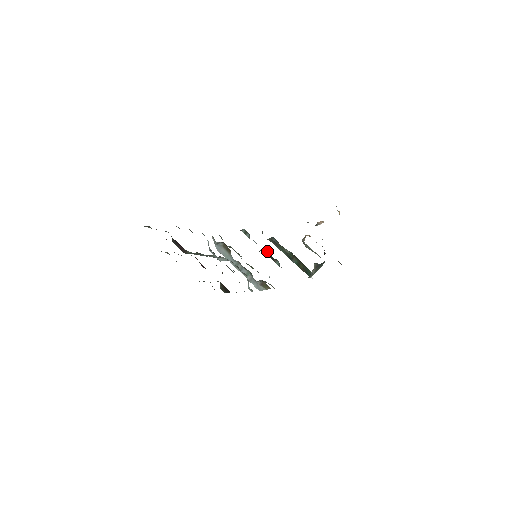
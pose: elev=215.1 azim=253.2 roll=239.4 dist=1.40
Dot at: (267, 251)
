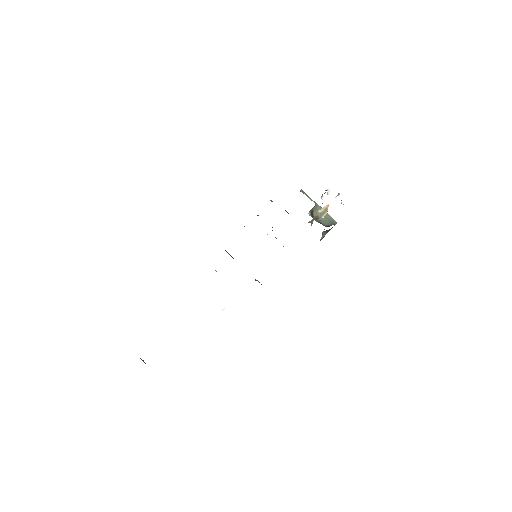
Dot at: occluded
